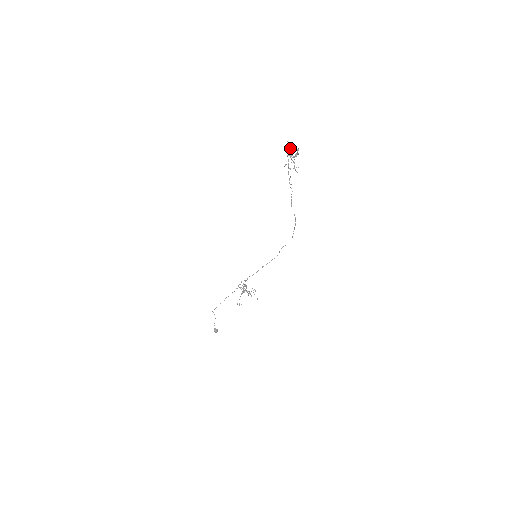
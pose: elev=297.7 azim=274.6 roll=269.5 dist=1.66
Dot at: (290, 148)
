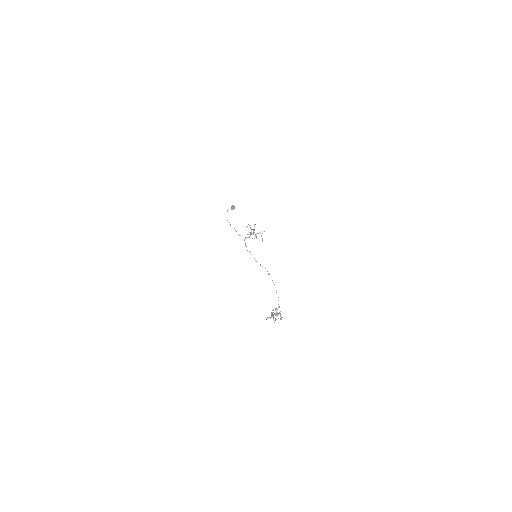
Dot at: occluded
